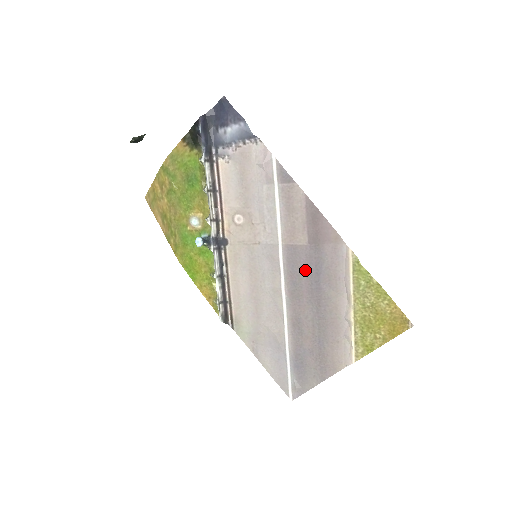
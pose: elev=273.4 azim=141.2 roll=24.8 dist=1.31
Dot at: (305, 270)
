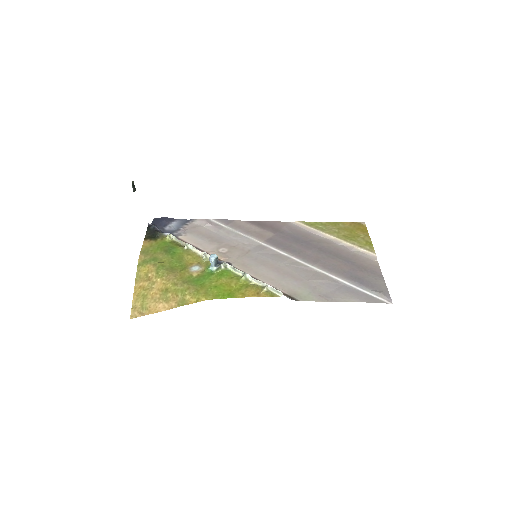
Dot at: (290, 242)
